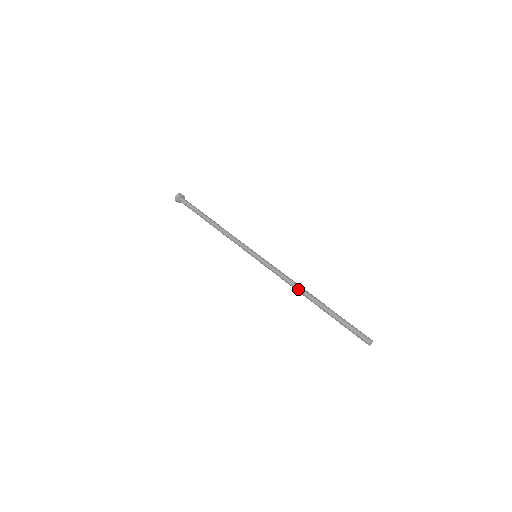
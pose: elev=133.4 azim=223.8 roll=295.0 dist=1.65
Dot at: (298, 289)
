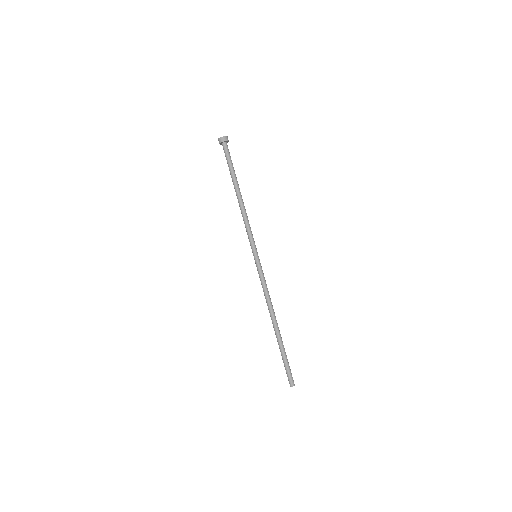
Dot at: (269, 311)
